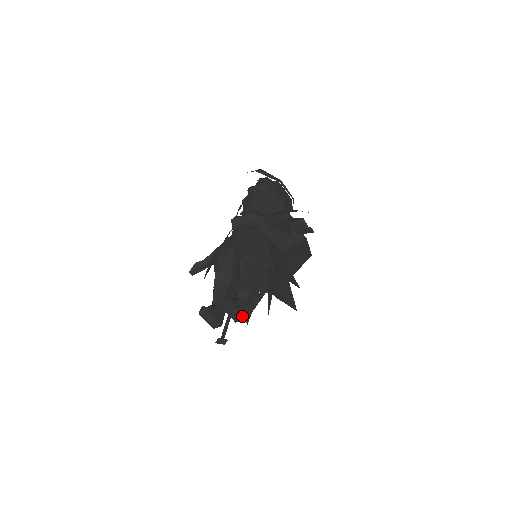
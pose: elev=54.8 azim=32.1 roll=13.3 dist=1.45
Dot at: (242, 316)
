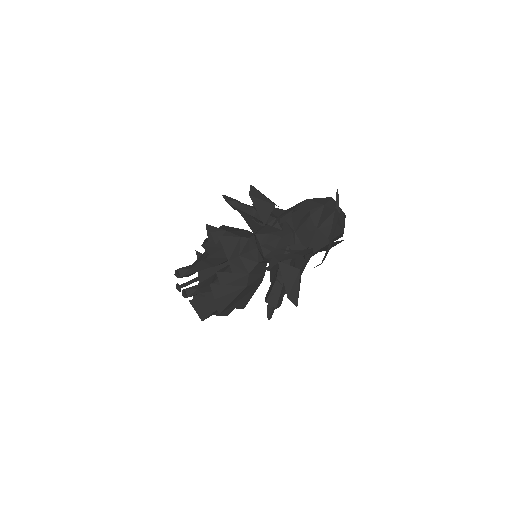
Dot at: (194, 296)
